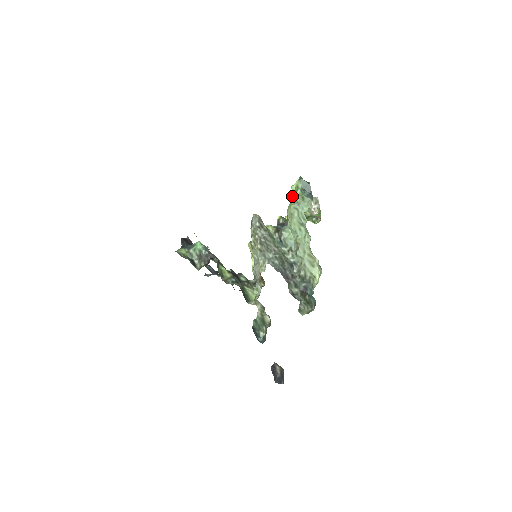
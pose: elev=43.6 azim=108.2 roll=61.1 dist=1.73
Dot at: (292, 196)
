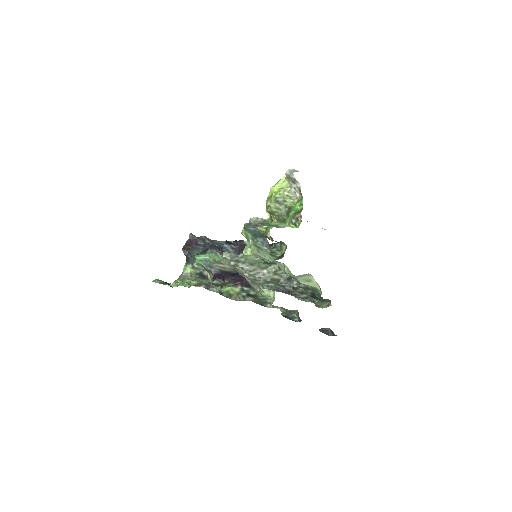
Dot at: occluded
